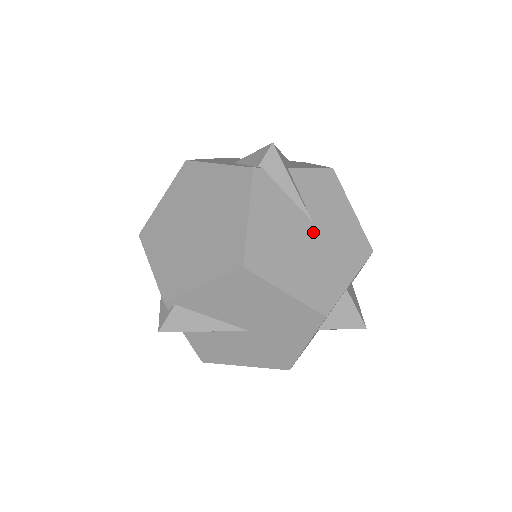
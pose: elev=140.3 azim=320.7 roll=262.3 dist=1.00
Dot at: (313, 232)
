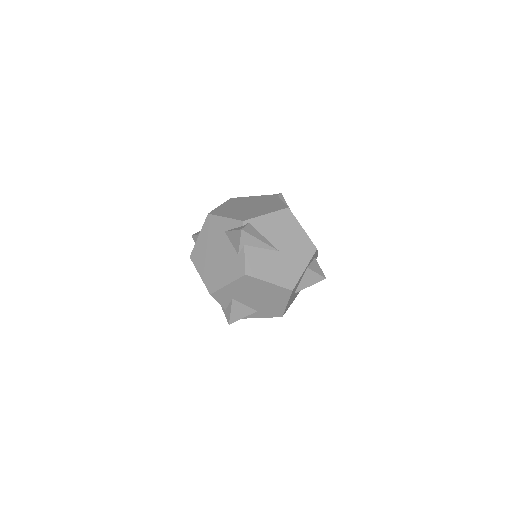
Dot at: occluded
